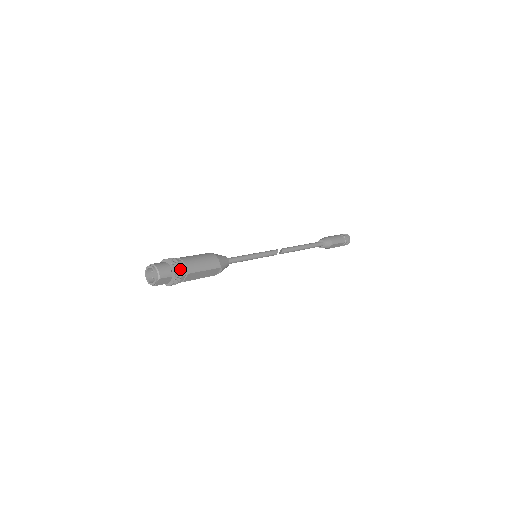
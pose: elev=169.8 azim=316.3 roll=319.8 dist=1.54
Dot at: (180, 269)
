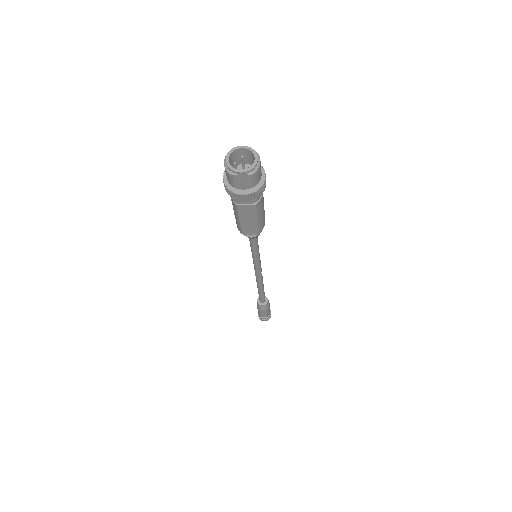
Dot at: (263, 191)
